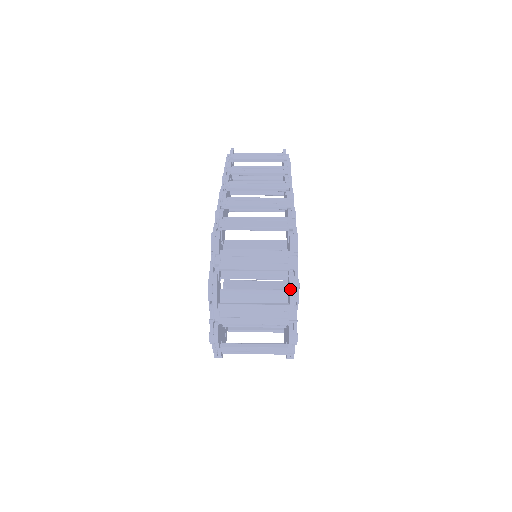
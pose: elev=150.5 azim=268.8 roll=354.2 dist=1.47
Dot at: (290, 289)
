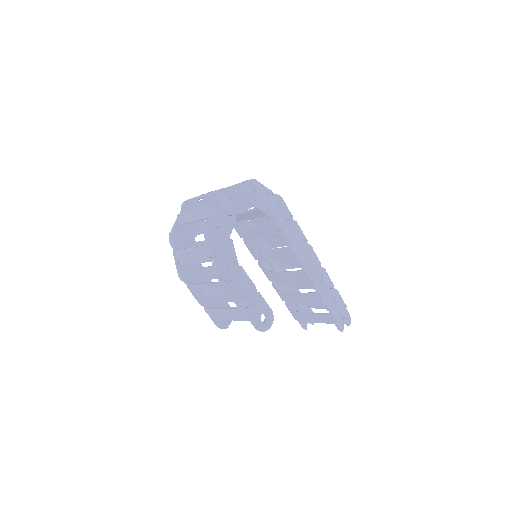
Dot at: occluded
